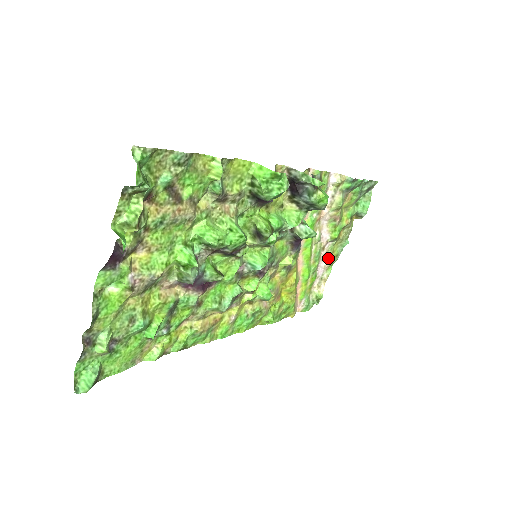
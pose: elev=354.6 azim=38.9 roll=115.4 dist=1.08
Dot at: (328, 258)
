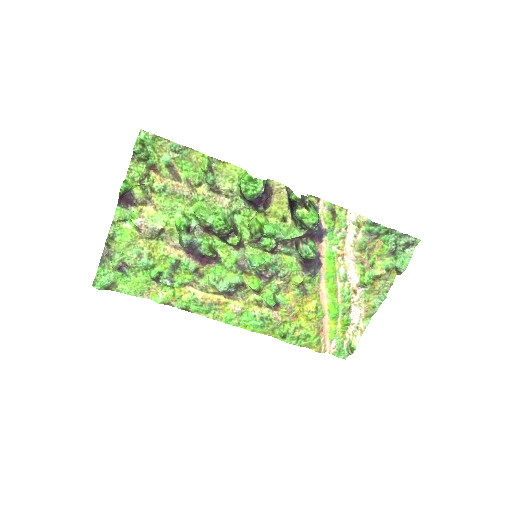
Dot at: (363, 306)
